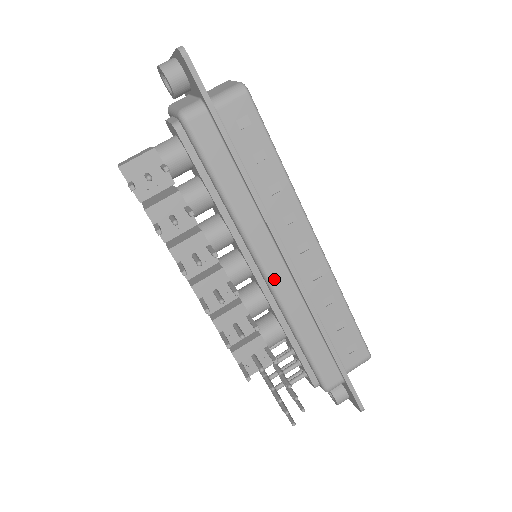
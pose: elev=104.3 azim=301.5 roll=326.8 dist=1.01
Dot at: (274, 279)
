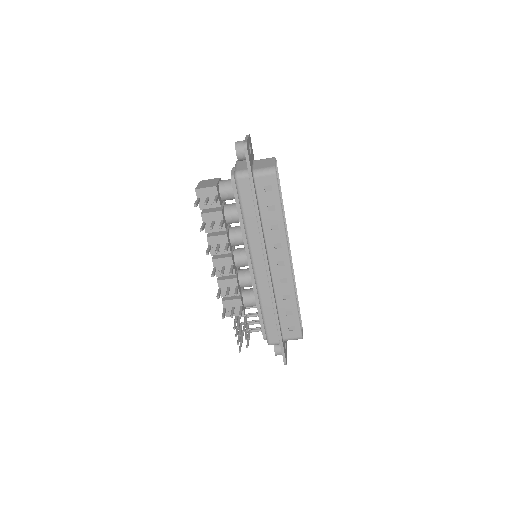
Dot at: (257, 273)
